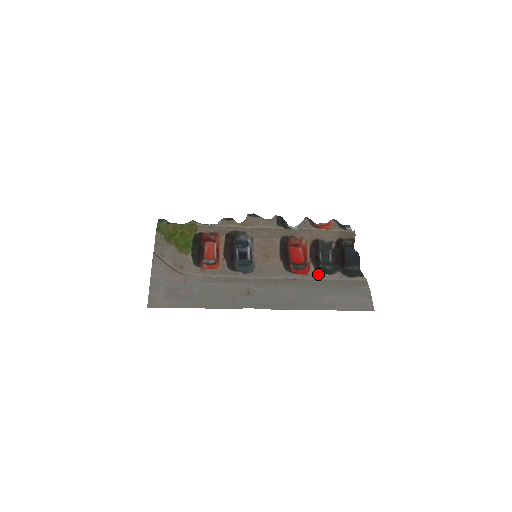
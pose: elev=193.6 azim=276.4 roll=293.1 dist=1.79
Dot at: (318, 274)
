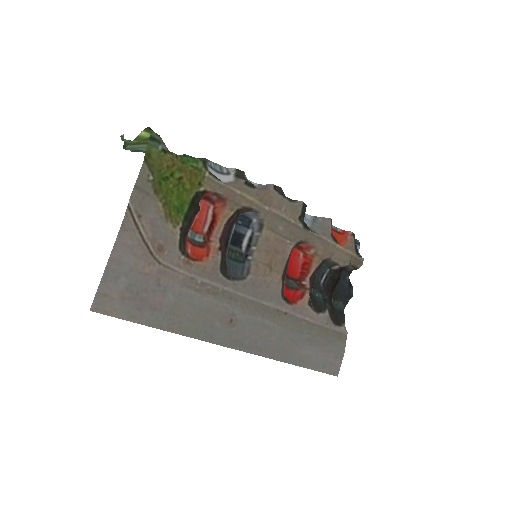
Dot at: (310, 312)
